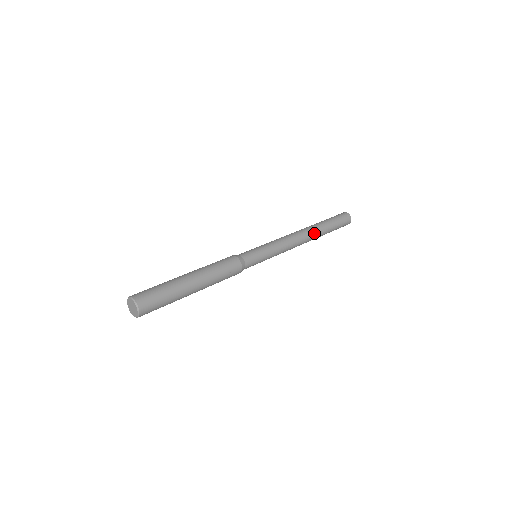
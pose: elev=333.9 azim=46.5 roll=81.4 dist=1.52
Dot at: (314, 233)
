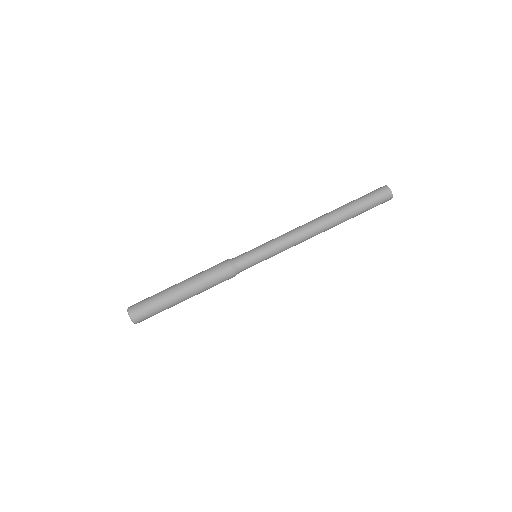
Dot at: (332, 225)
